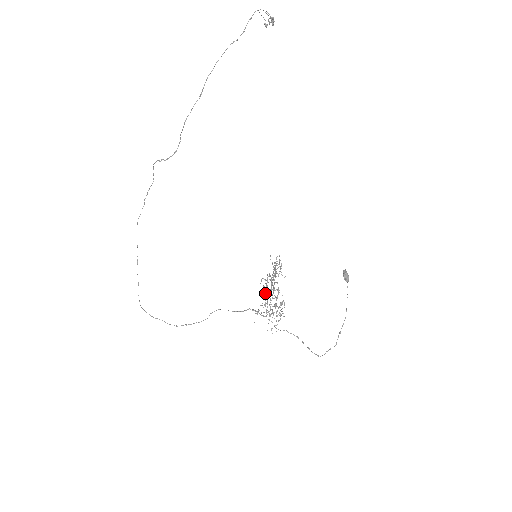
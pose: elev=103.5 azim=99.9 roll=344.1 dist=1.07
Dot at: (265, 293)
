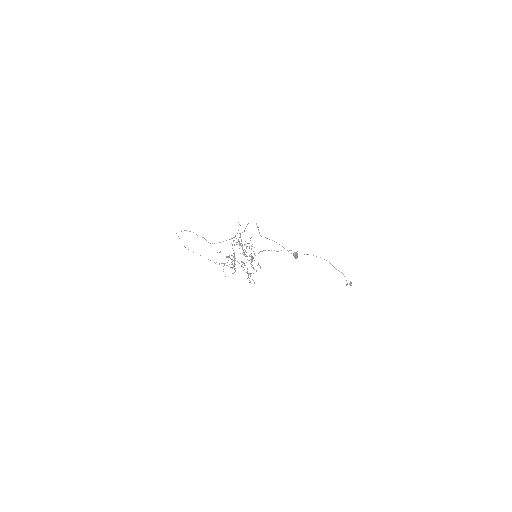
Dot at: occluded
